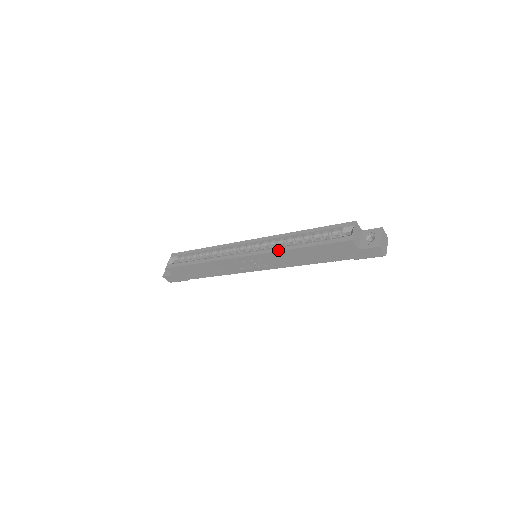
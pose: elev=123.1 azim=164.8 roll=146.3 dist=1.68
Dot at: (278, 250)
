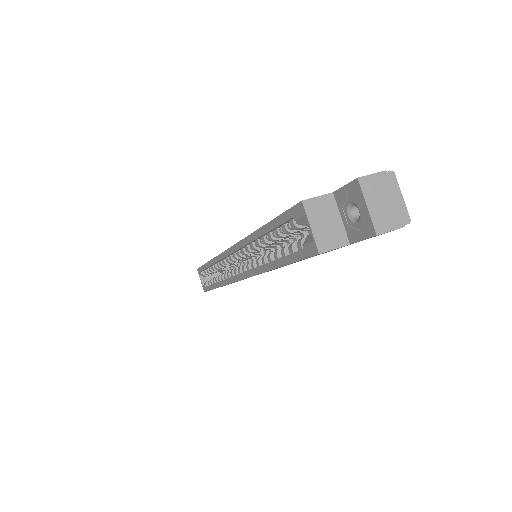
Dot at: (257, 273)
